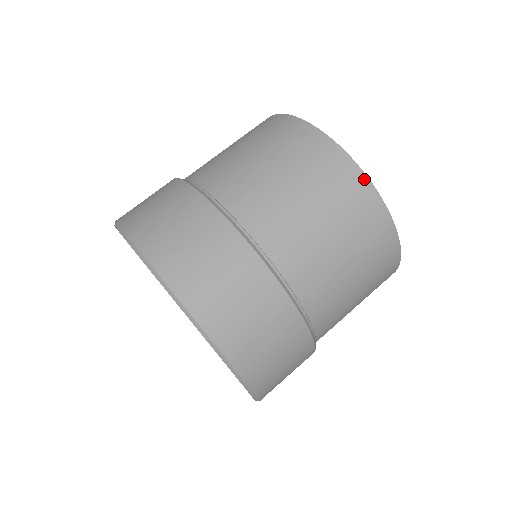
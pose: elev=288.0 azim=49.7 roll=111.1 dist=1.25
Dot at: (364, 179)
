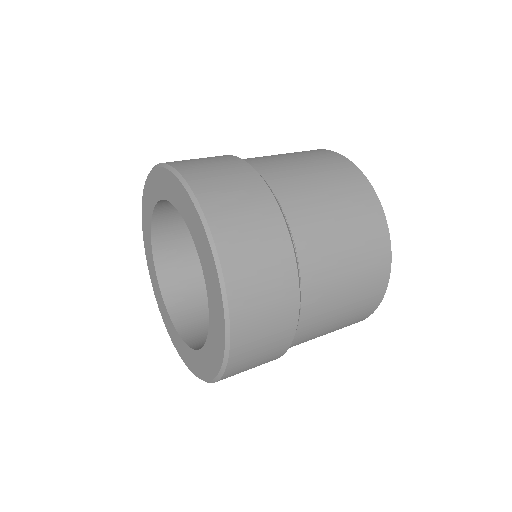
Dot at: (381, 212)
